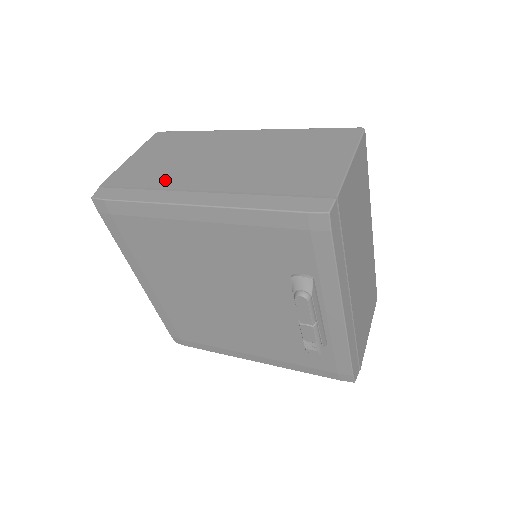
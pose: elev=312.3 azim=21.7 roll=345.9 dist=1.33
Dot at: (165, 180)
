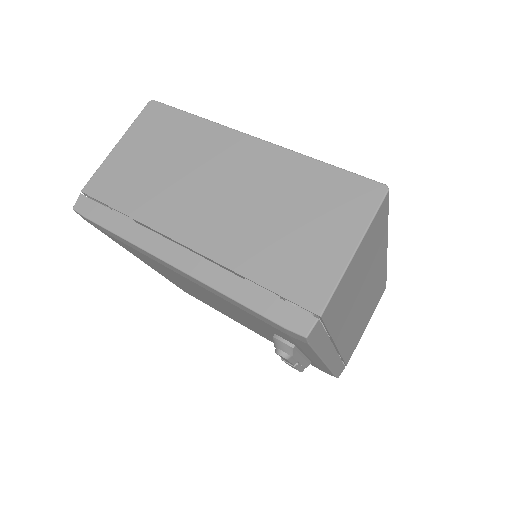
Dot at: (148, 209)
